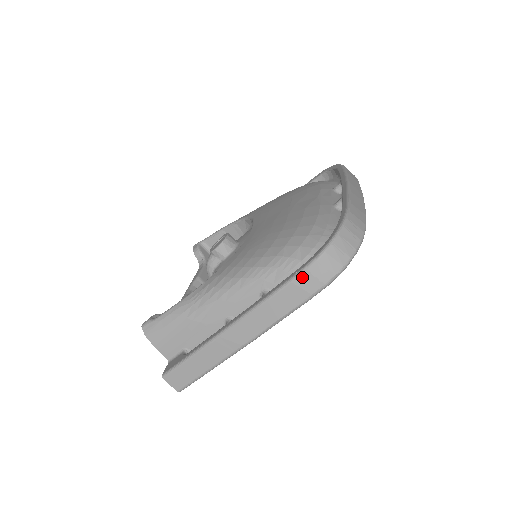
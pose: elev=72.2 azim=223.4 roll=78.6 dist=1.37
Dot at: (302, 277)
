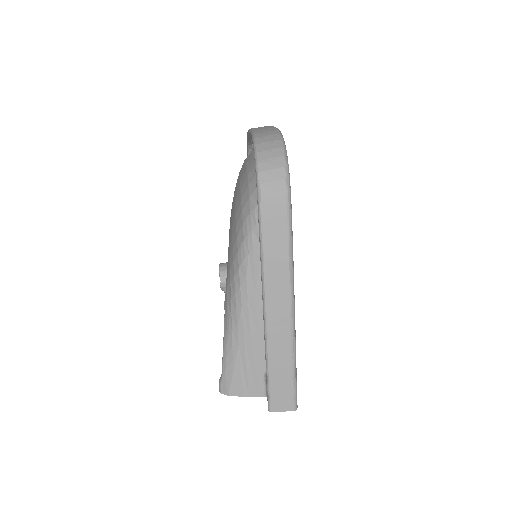
Dot at: (264, 209)
